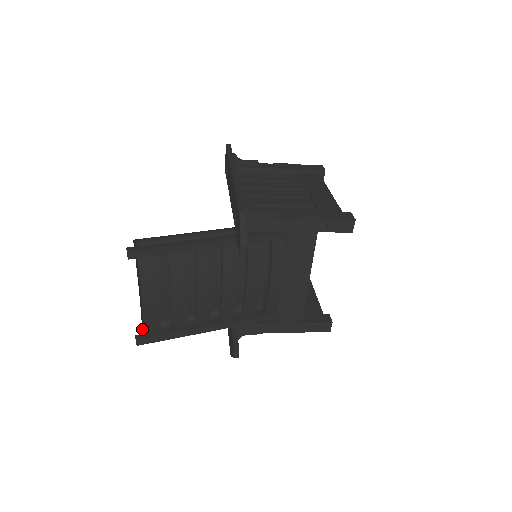
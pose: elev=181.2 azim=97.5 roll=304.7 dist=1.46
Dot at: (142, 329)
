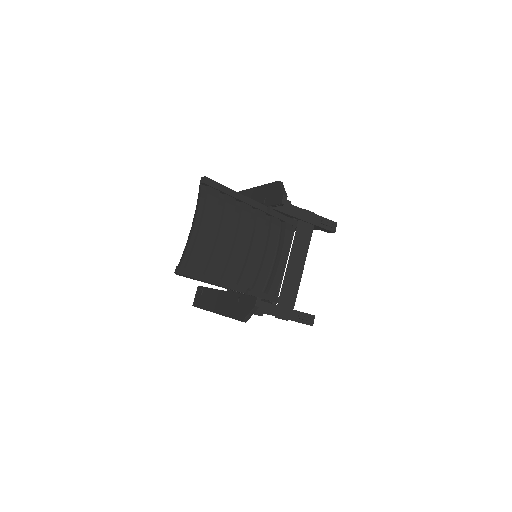
Dot at: occluded
